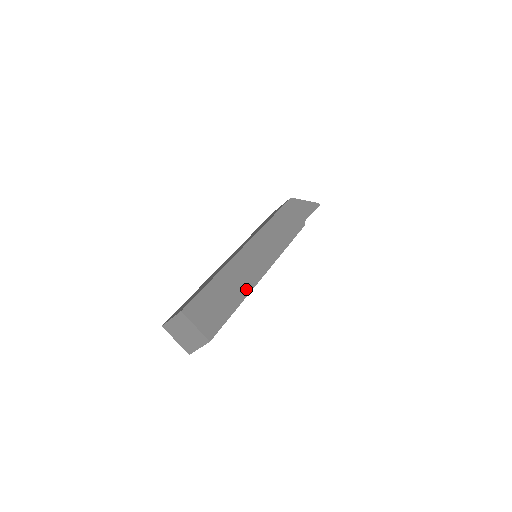
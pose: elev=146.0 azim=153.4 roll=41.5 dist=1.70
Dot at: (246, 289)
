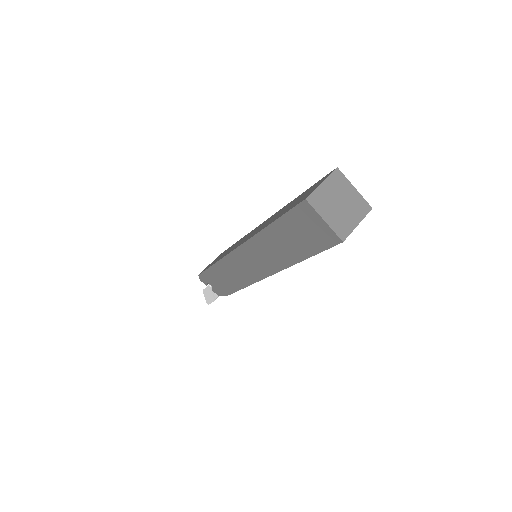
Dot at: occluded
